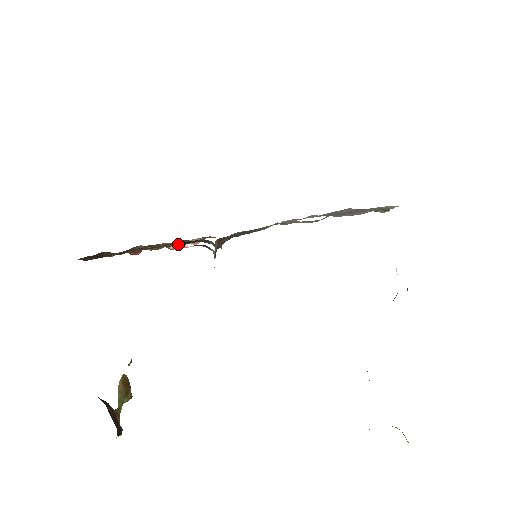
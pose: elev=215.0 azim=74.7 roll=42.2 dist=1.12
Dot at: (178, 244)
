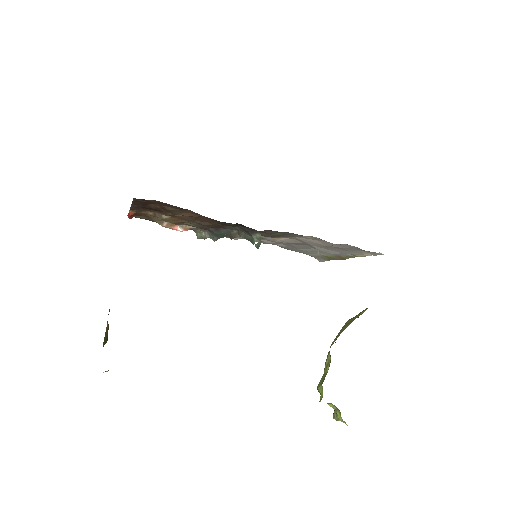
Dot at: (223, 222)
